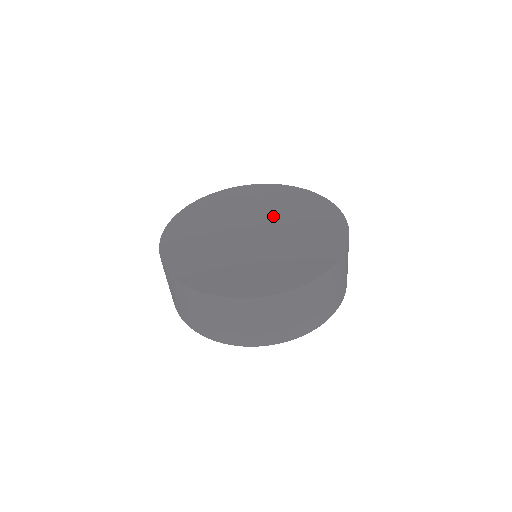
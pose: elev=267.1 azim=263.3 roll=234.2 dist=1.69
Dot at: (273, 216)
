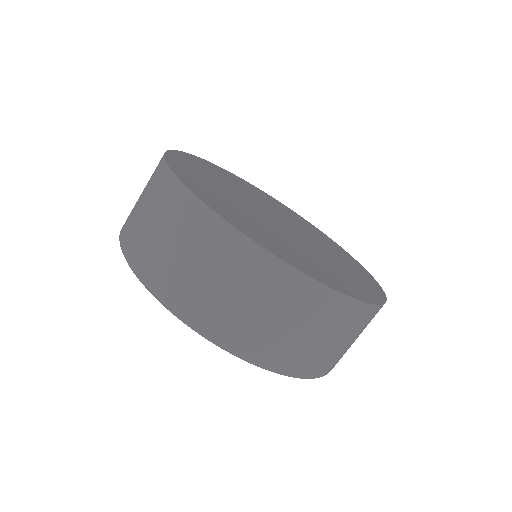
Dot at: (315, 244)
